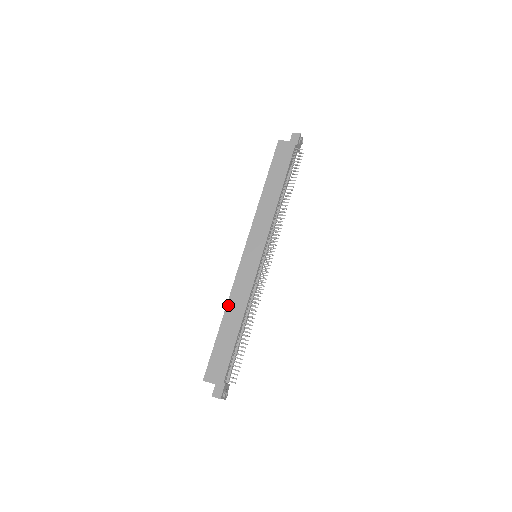
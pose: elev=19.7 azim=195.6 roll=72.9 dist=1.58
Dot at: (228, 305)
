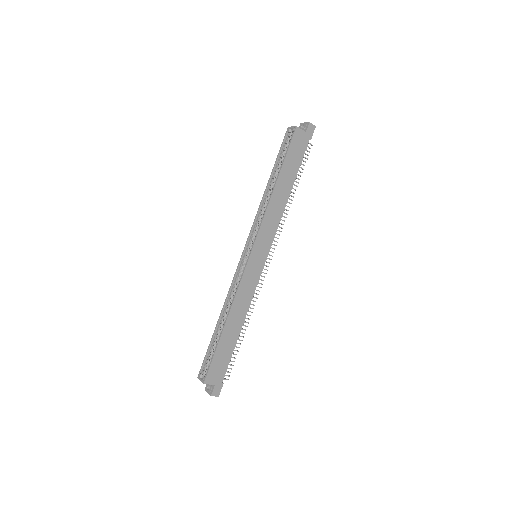
Dot at: (232, 310)
